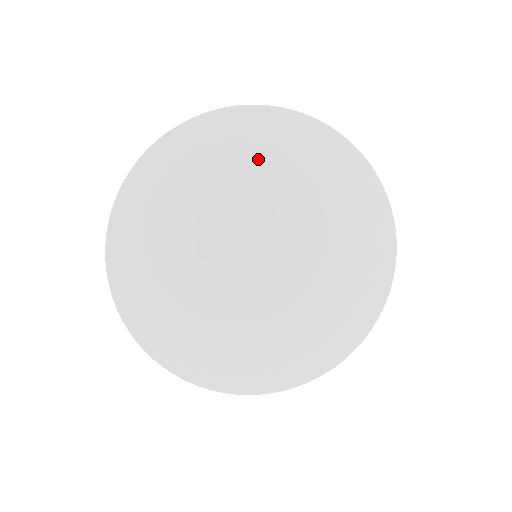
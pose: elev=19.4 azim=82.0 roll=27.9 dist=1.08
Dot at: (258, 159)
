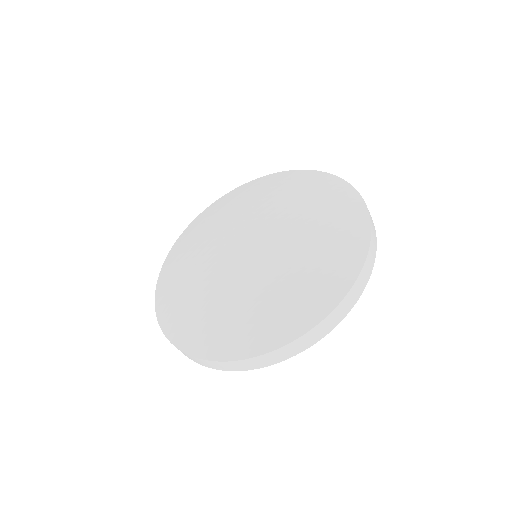
Dot at: (237, 203)
